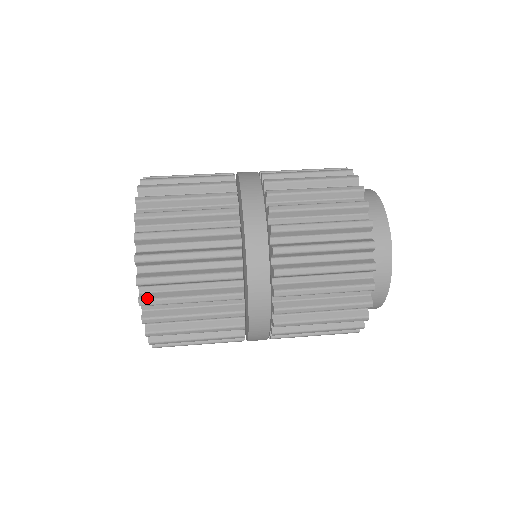
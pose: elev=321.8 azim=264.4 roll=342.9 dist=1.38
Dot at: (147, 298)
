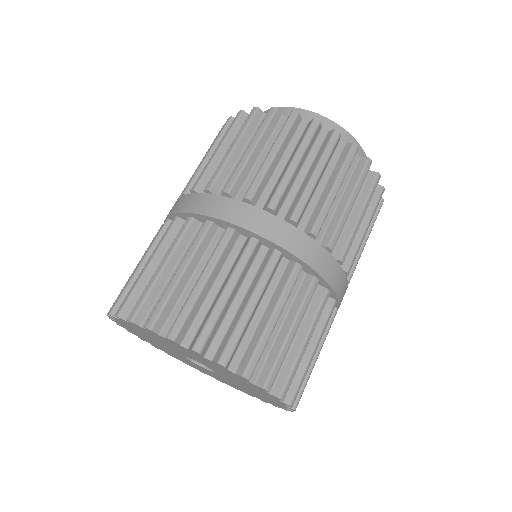
Dot at: occluded
